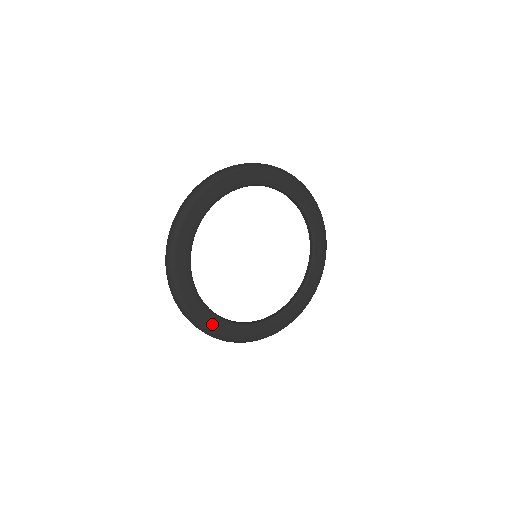
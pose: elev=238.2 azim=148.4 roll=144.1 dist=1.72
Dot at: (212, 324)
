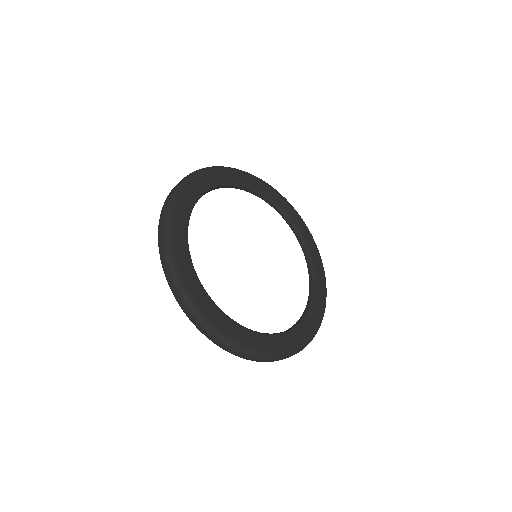
Dot at: (184, 268)
